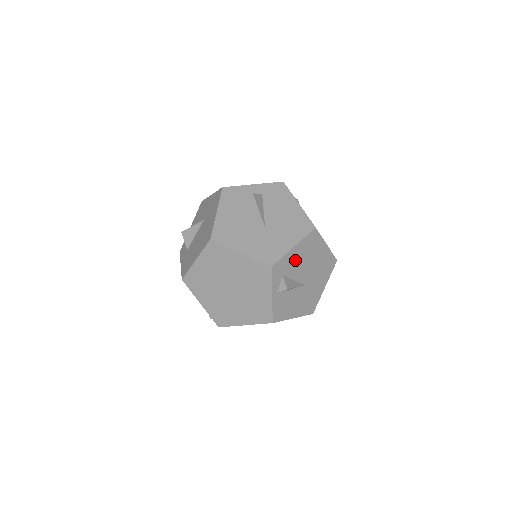
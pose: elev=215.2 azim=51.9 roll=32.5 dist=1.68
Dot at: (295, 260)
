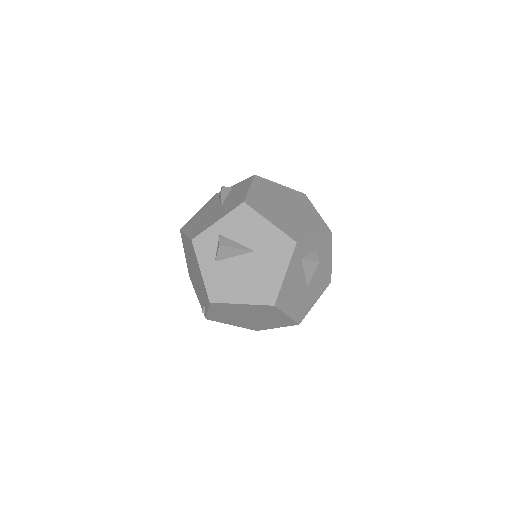
Dot at: occluded
